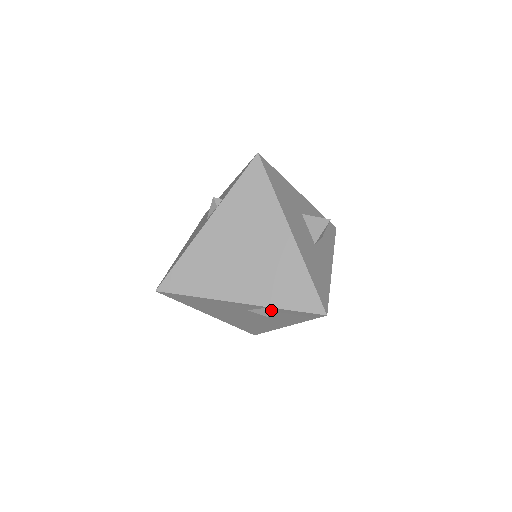
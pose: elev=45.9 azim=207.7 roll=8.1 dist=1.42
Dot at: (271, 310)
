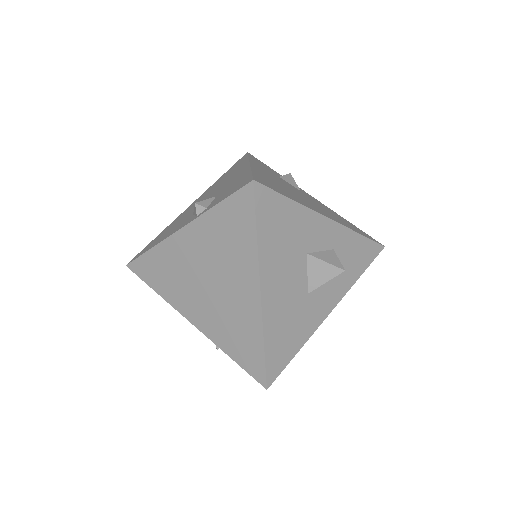
Dot at: occluded
